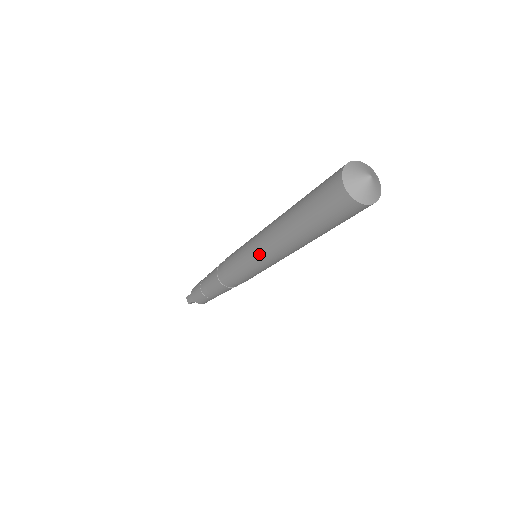
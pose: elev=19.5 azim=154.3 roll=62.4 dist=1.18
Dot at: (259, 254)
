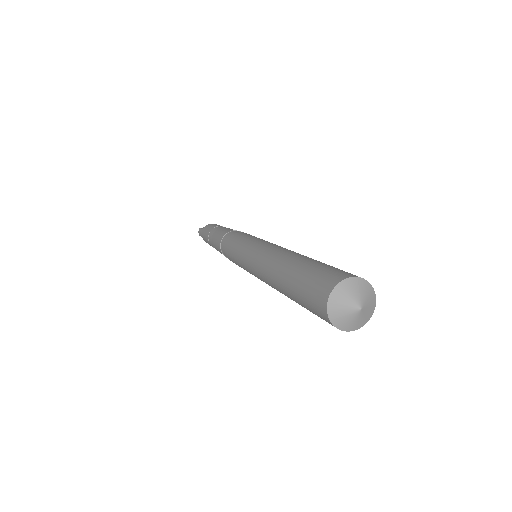
Dot at: (251, 269)
